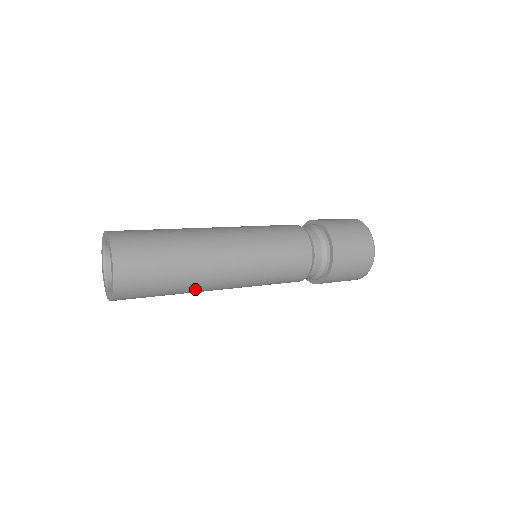
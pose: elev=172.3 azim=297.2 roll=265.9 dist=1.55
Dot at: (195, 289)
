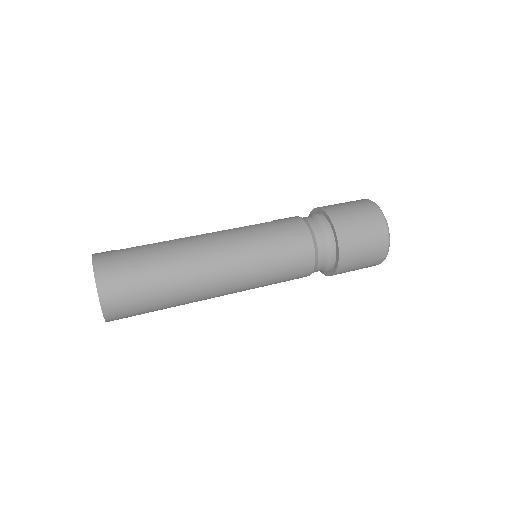
Dot at: occluded
